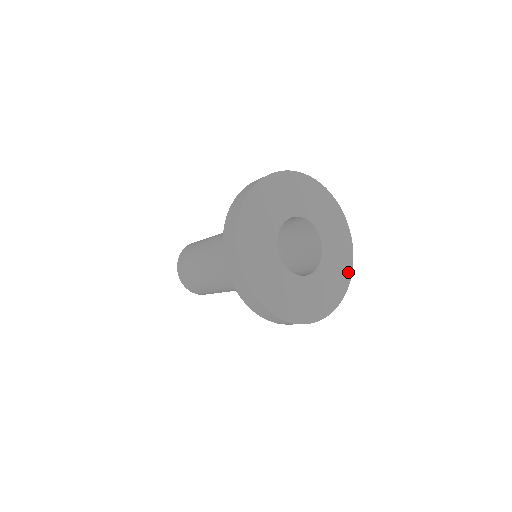
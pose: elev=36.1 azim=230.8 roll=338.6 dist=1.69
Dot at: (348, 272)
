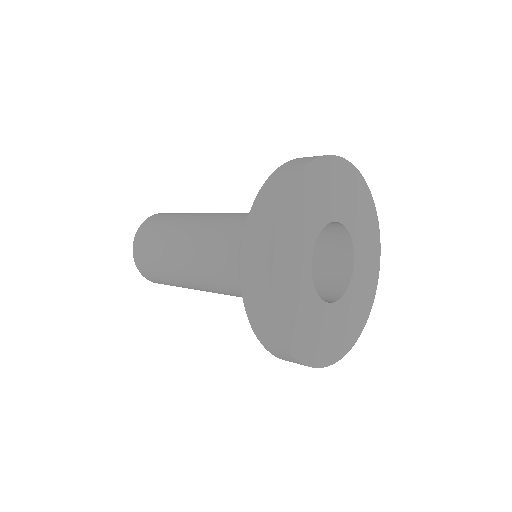
Dot at: (343, 349)
